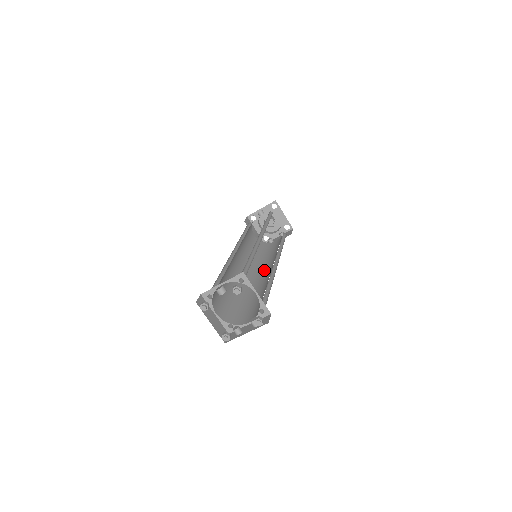
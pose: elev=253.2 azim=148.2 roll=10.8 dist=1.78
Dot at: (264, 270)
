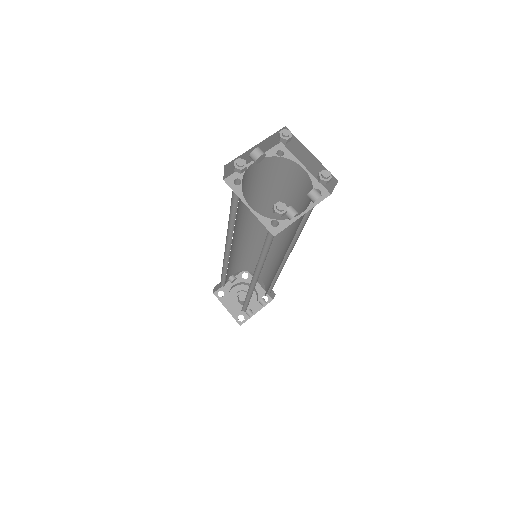
Dot at: occluded
